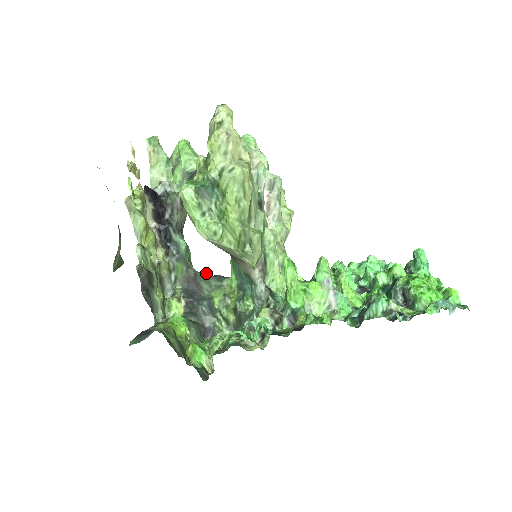
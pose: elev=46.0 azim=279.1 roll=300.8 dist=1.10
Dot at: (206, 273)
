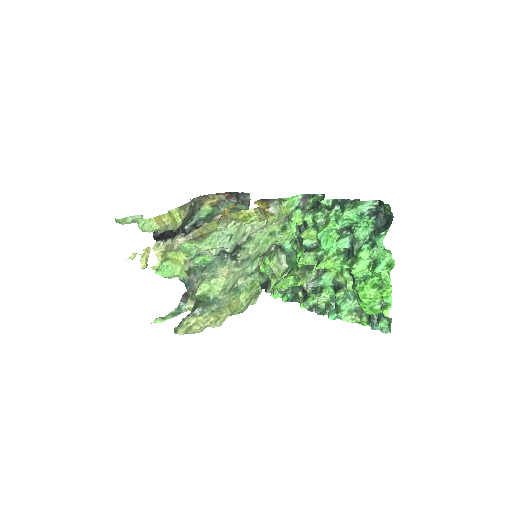
Dot at: (230, 201)
